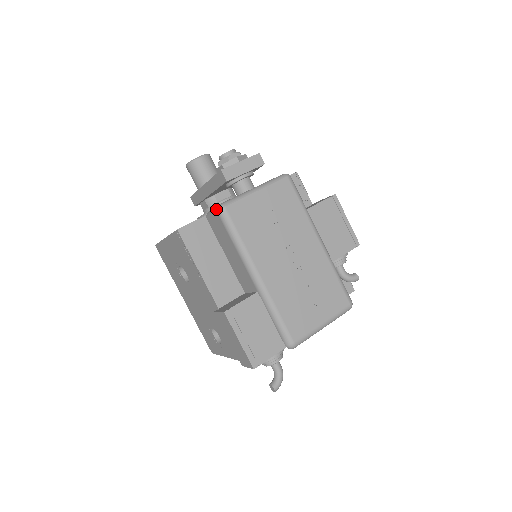
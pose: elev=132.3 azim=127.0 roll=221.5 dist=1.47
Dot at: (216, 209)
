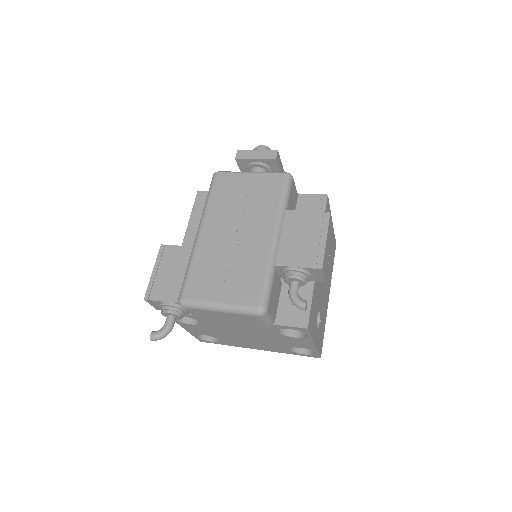
Dot at: occluded
